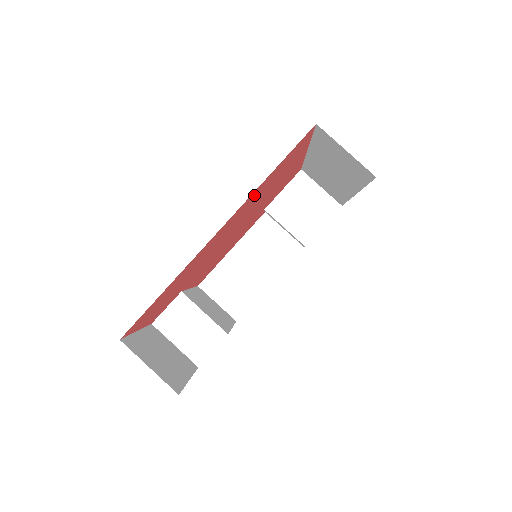
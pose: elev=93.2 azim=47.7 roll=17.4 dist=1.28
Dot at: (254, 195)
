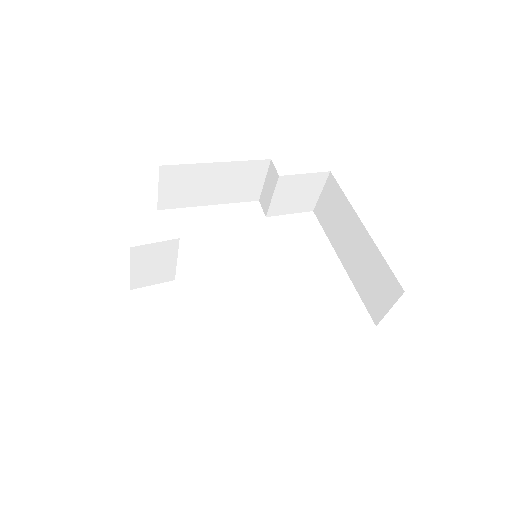
Dot at: occluded
